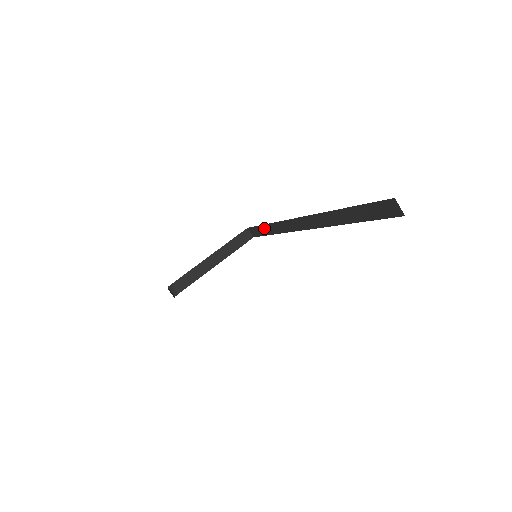
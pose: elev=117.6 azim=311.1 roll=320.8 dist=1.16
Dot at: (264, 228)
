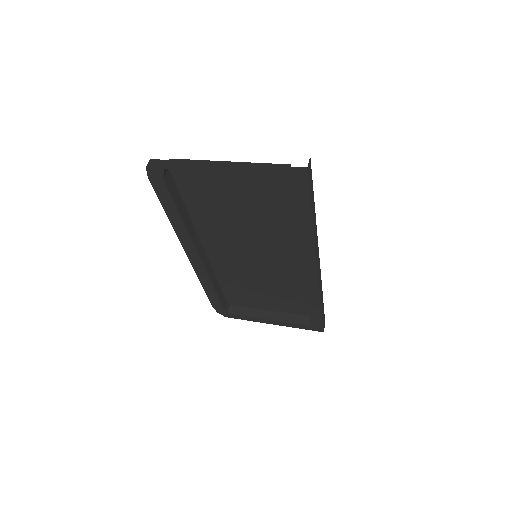
Dot at: occluded
